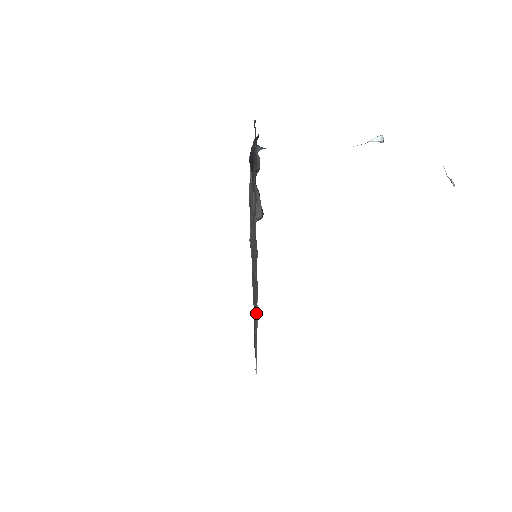
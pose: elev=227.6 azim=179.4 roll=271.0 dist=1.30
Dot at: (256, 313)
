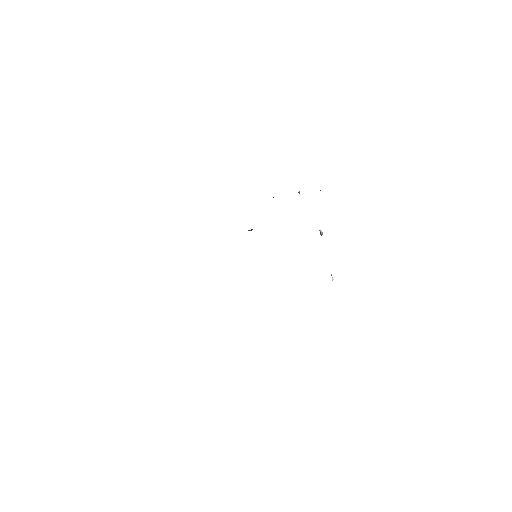
Dot at: occluded
